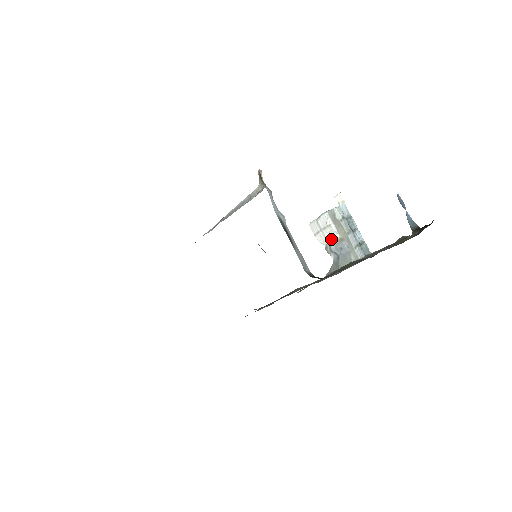
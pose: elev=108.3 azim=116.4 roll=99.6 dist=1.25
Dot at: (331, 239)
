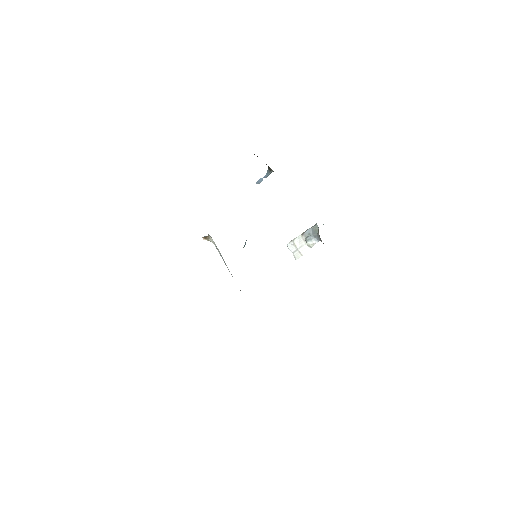
Dot at: (302, 241)
